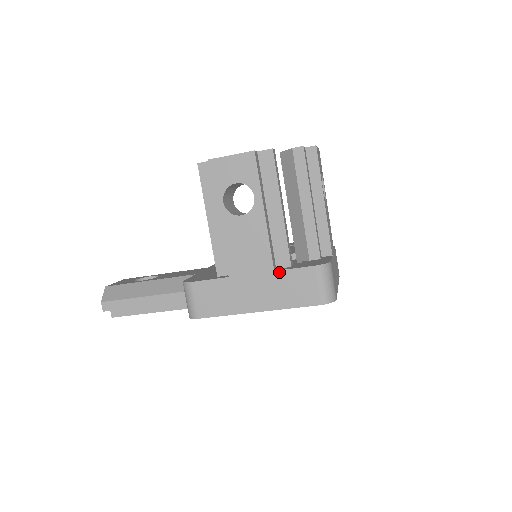
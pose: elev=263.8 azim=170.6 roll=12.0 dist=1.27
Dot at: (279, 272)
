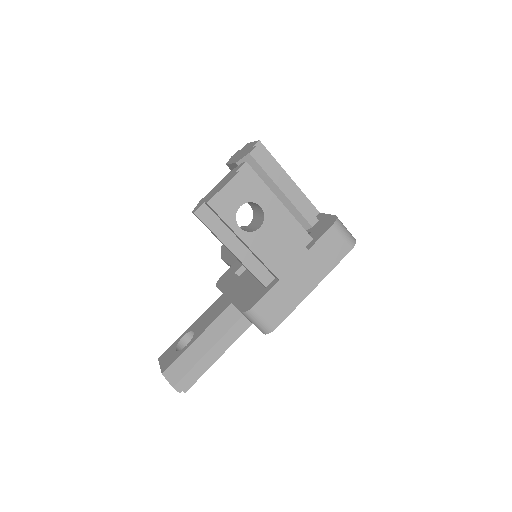
Dot at: (312, 248)
